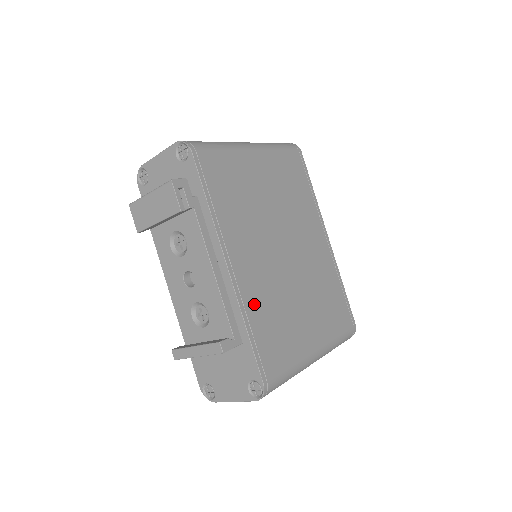
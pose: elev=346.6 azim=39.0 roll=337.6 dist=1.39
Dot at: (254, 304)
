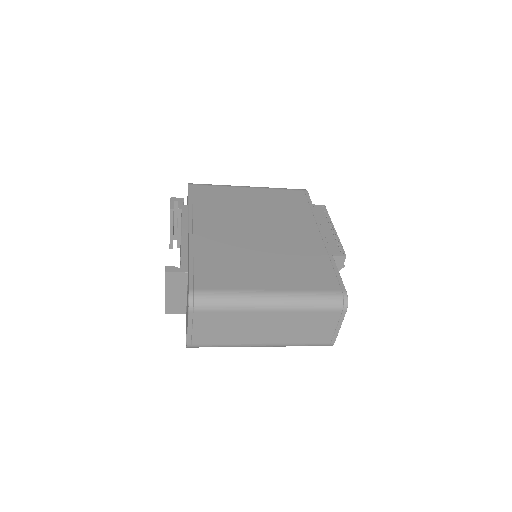
Dot at: (205, 250)
